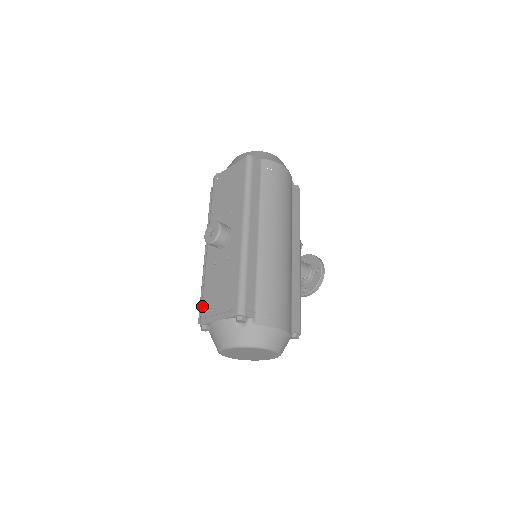
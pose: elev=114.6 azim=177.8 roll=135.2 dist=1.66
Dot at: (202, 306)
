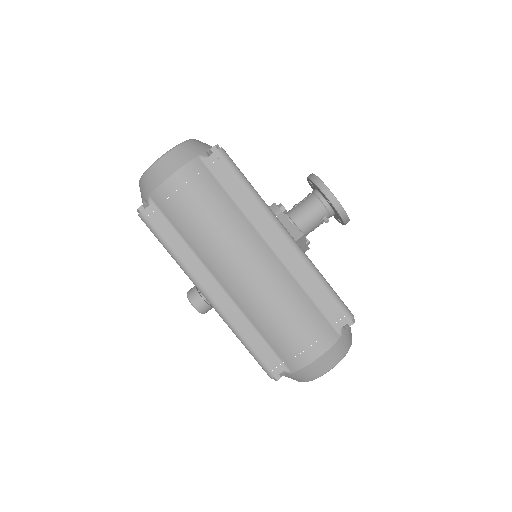
Dot at: occluded
